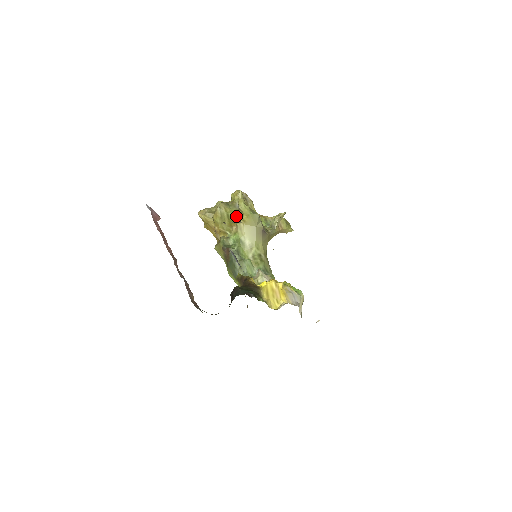
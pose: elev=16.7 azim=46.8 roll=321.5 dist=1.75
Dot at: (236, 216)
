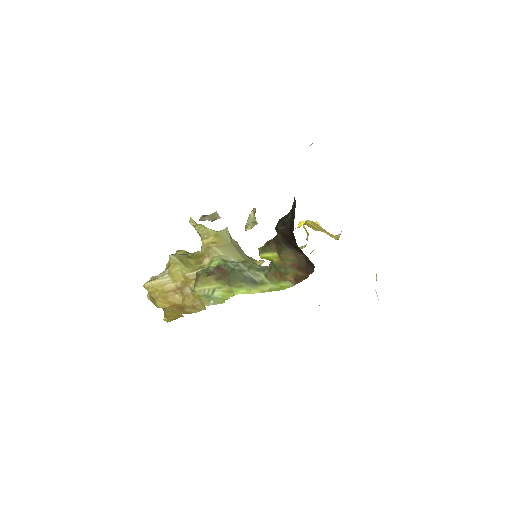
Dot at: (199, 252)
